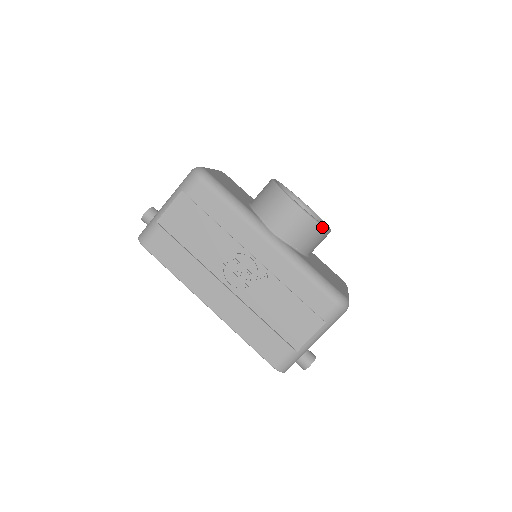
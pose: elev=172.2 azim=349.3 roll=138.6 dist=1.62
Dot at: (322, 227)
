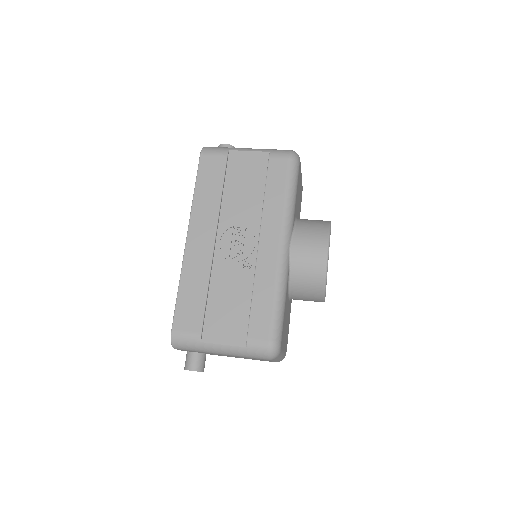
Dot at: (324, 286)
